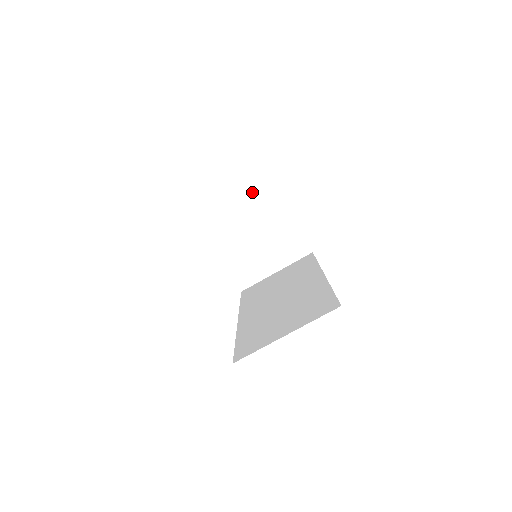
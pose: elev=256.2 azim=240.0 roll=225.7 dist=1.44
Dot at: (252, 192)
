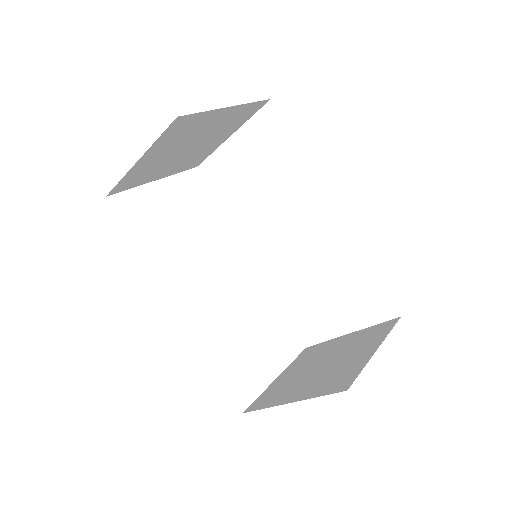
Dot at: (156, 142)
